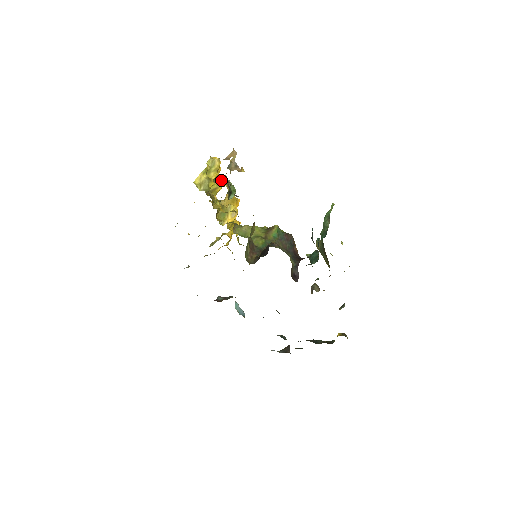
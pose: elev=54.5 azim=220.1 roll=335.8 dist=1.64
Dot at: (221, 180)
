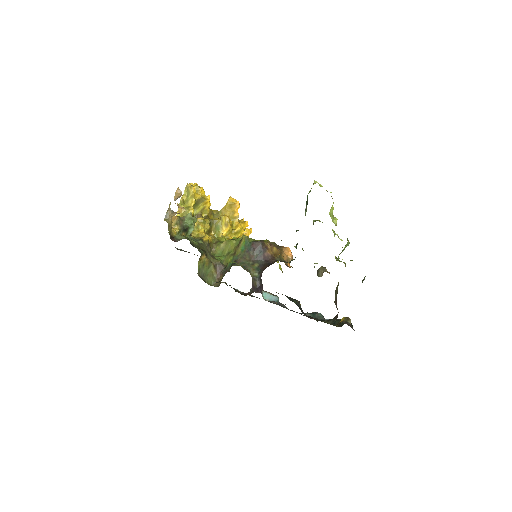
Dot at: (204, 200)
